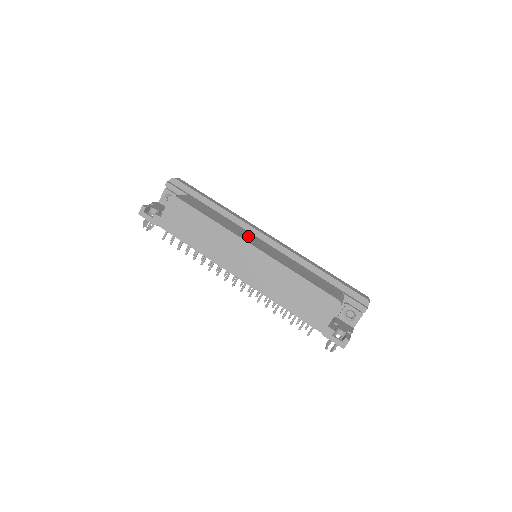
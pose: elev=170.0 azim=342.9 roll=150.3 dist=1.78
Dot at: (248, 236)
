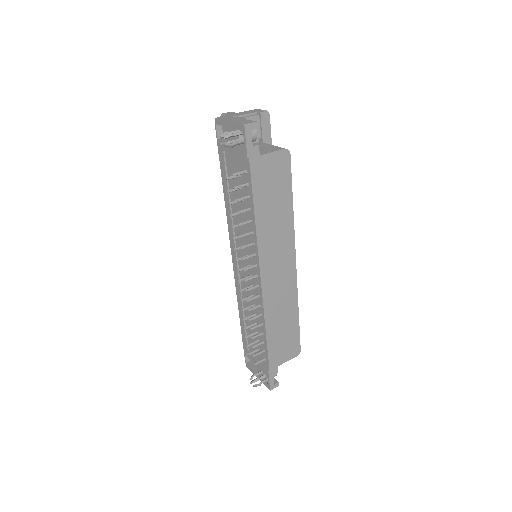
Dot at: occluded
